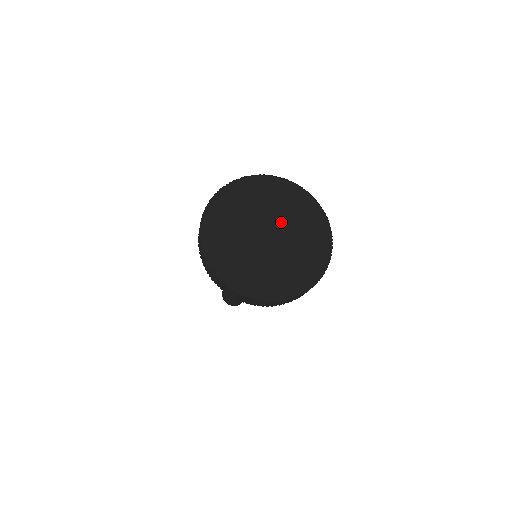
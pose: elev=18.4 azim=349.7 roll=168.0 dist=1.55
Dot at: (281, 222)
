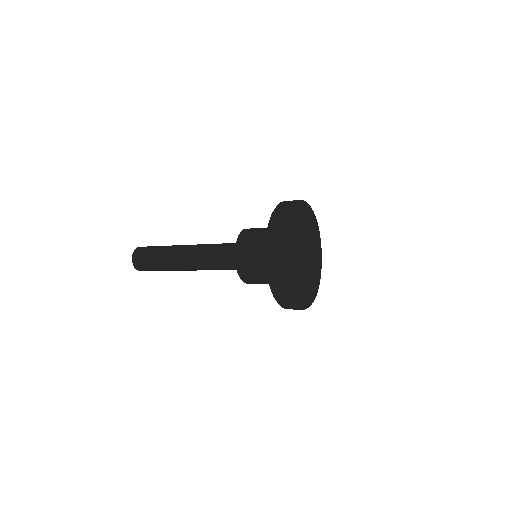
Dot at: (310, 245)
